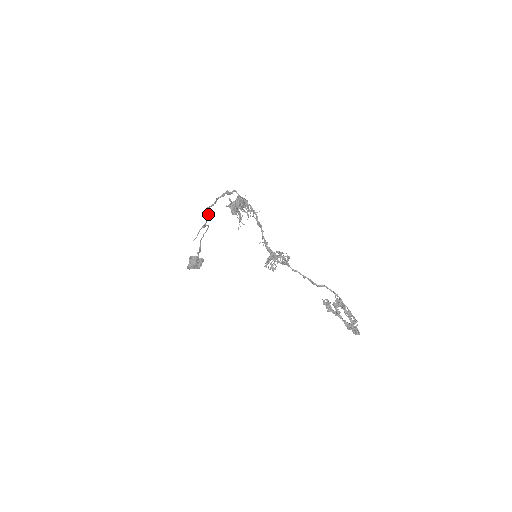
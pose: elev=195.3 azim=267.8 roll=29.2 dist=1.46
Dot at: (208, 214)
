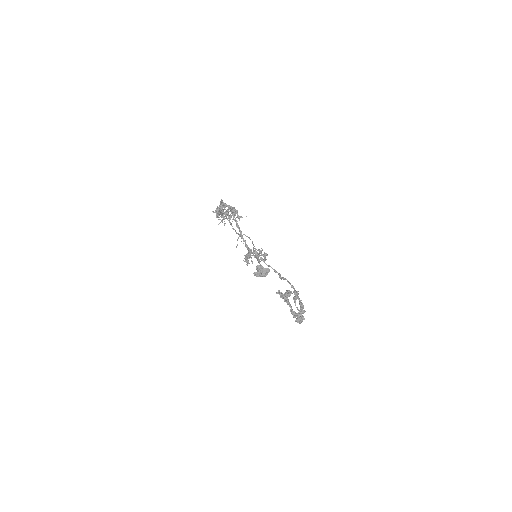
Dot at: occluded
